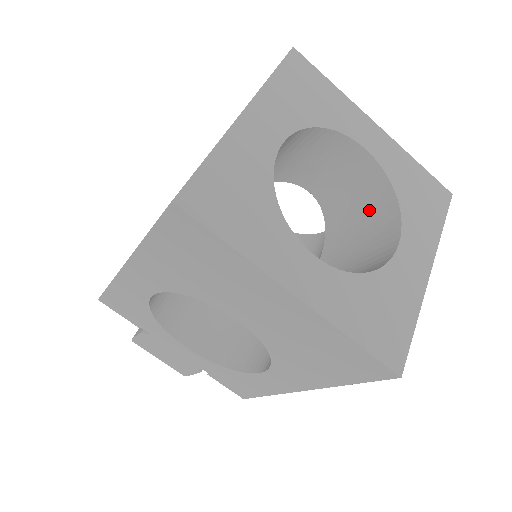
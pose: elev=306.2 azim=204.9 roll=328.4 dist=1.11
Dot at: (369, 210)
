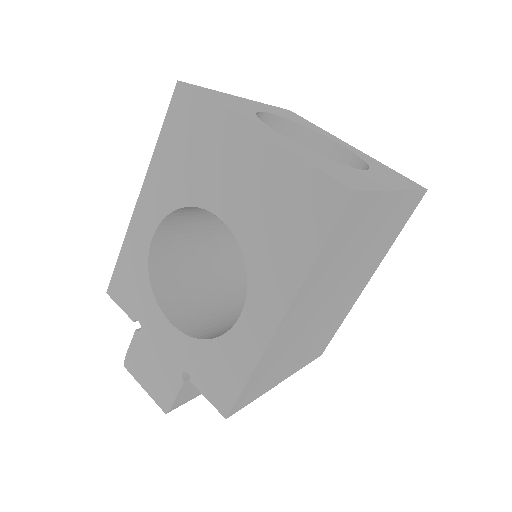
Dot at: occluded
